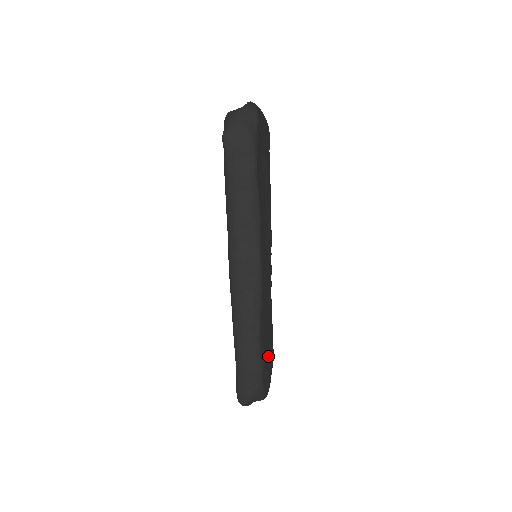
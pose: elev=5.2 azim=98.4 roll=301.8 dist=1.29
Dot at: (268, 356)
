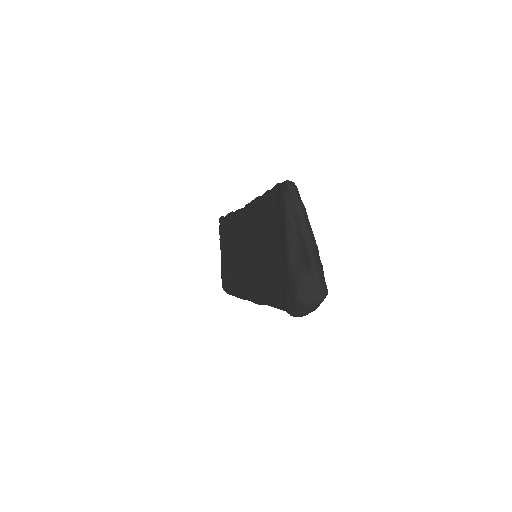
Dot at: occluded
